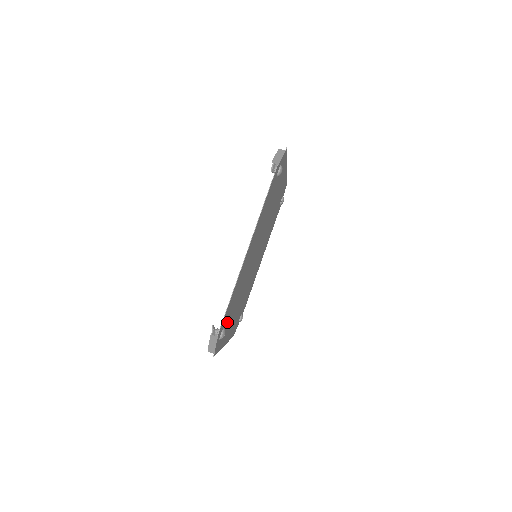
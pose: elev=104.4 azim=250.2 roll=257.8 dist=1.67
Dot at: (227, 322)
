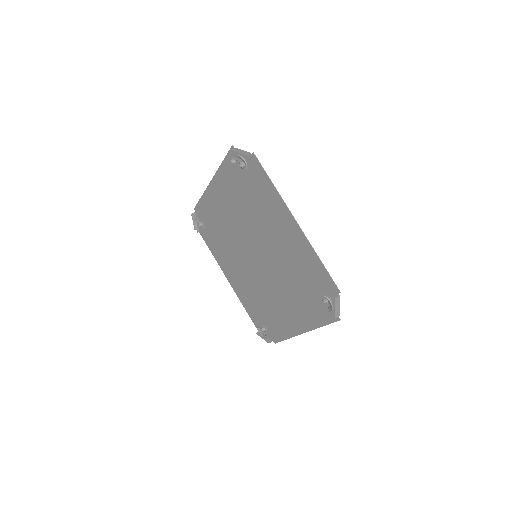
Dot at: (314, 296)
